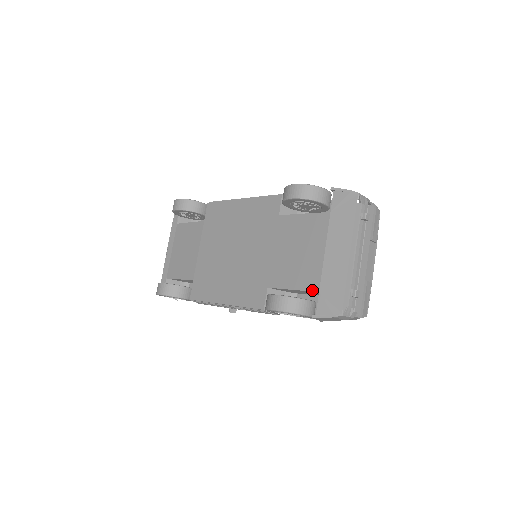
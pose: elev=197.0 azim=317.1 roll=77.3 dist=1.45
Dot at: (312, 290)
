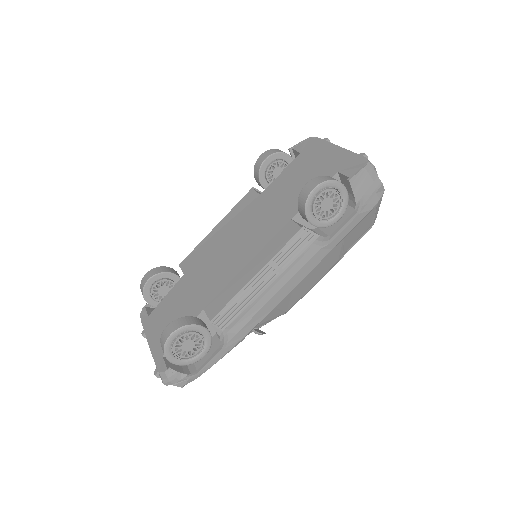
Dot at: occluded
